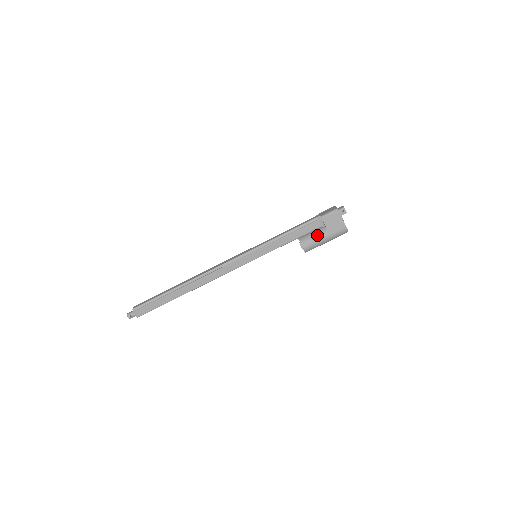
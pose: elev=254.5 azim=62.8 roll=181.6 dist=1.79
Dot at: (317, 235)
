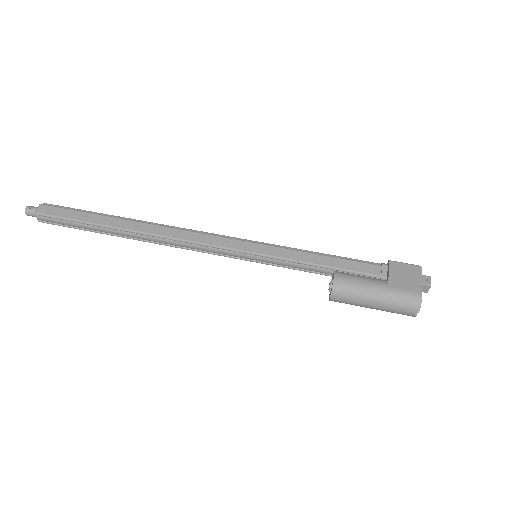
Dot at: (368, 277)
